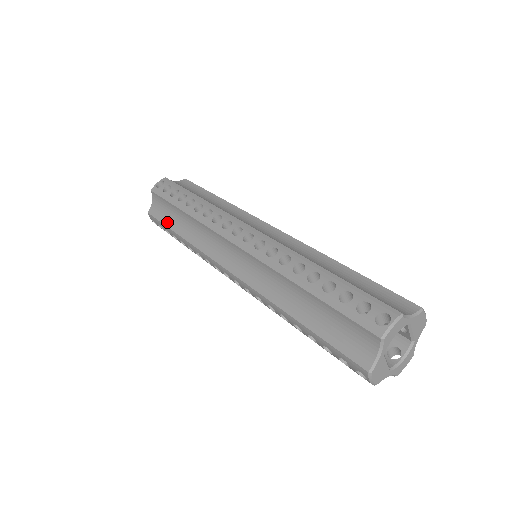
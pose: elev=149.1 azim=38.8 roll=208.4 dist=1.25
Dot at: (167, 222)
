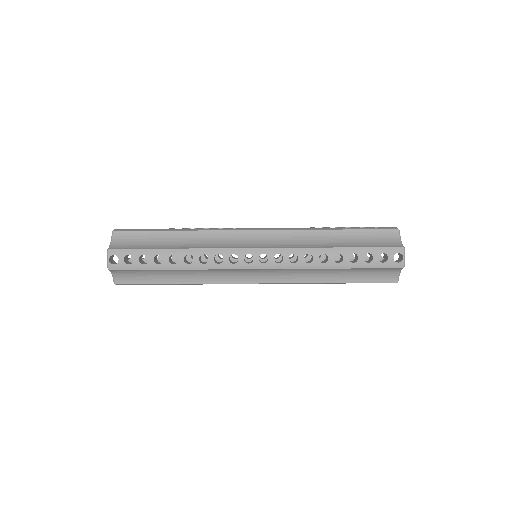
Dot at: (151, 281)
